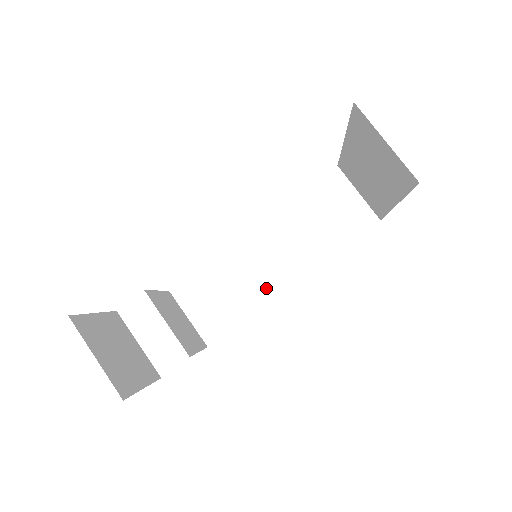
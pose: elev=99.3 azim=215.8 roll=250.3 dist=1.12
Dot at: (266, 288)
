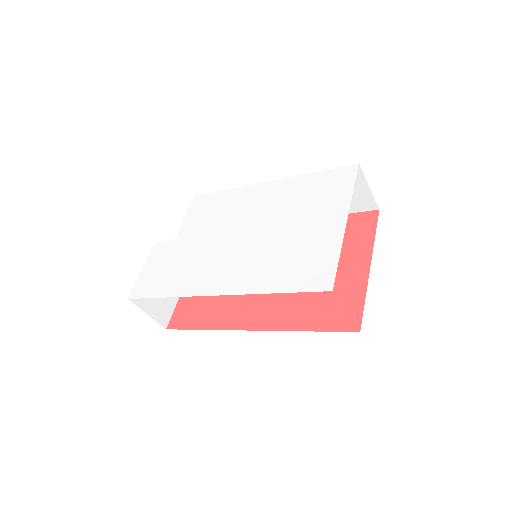
Dot at: occluded
